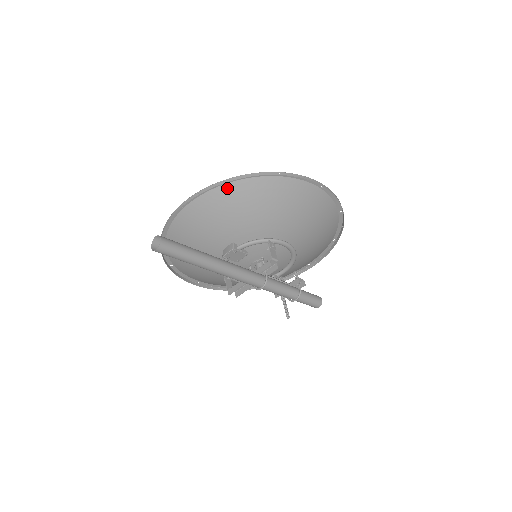
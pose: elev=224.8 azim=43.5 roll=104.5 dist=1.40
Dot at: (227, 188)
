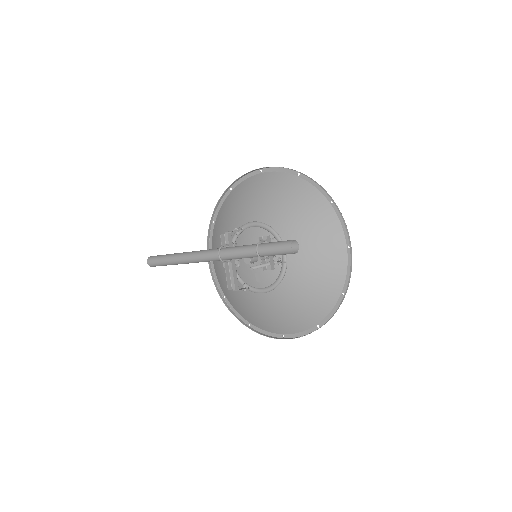
Dot at: (216, 224)
